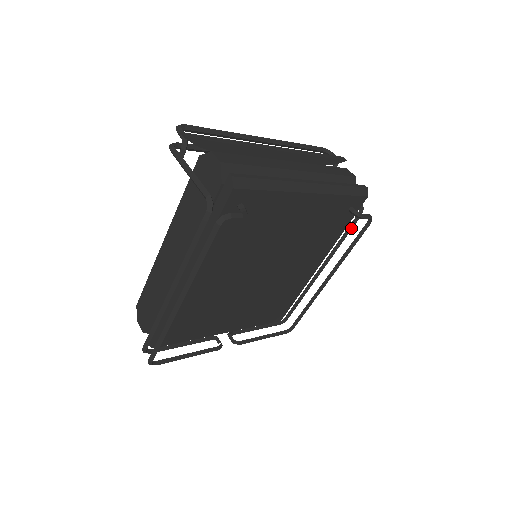
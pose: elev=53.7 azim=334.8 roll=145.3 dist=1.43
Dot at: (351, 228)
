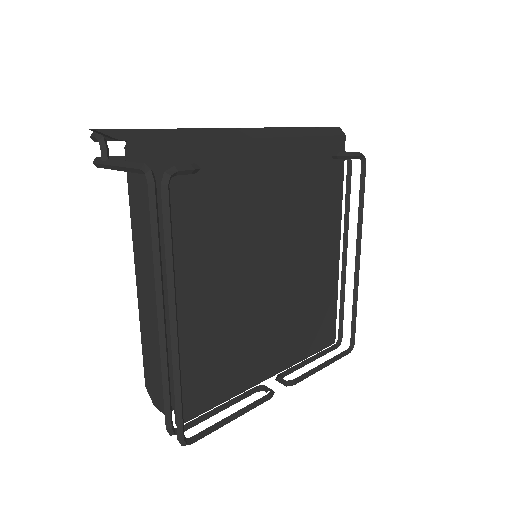
Dot at: (349, 184)
